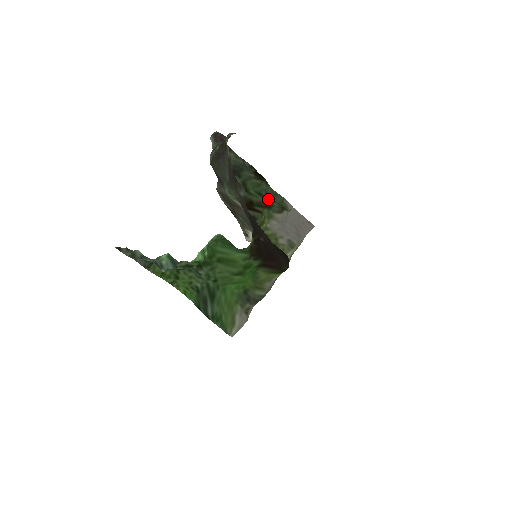
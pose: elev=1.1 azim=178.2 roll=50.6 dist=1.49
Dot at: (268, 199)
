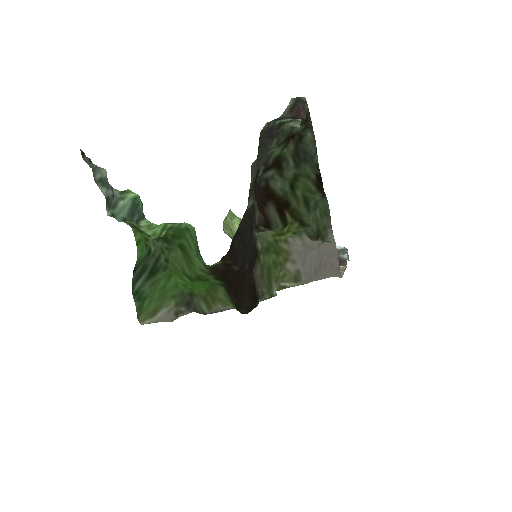
Dot at: (310, 214)
